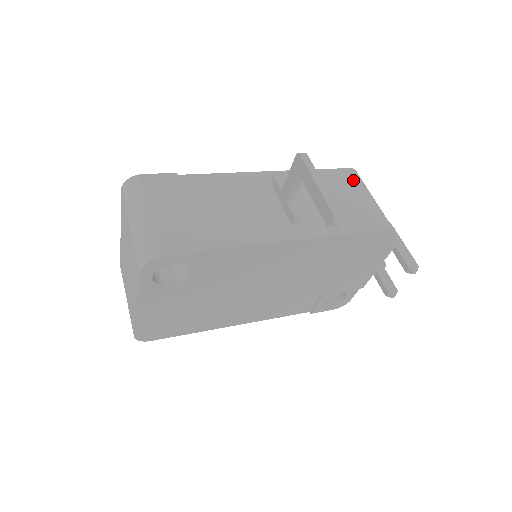
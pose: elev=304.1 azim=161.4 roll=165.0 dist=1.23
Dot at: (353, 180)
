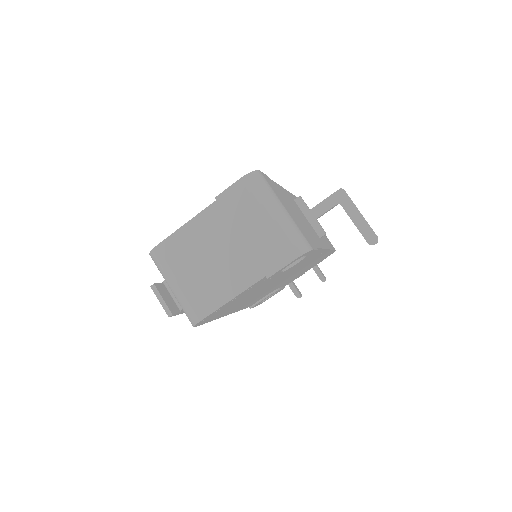
Dot at: occluded
